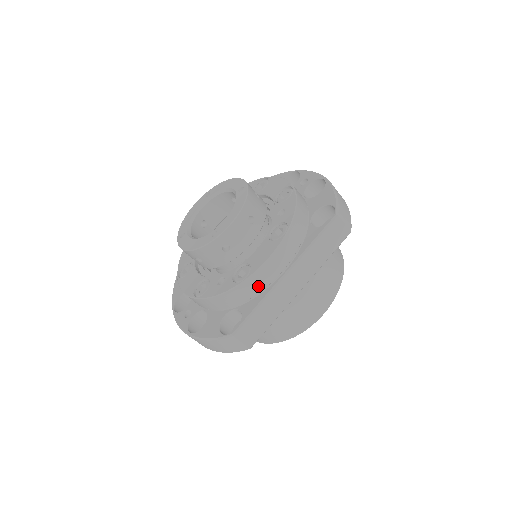
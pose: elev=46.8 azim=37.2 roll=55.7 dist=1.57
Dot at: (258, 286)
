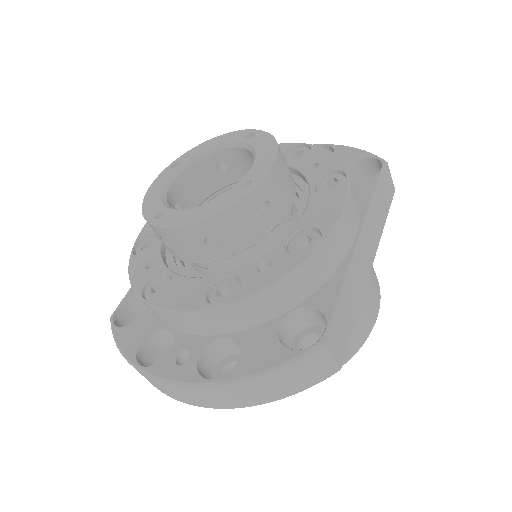
Dot at: (333, 257)
